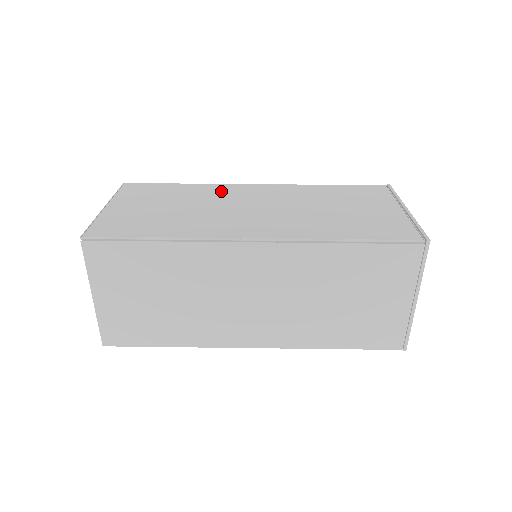
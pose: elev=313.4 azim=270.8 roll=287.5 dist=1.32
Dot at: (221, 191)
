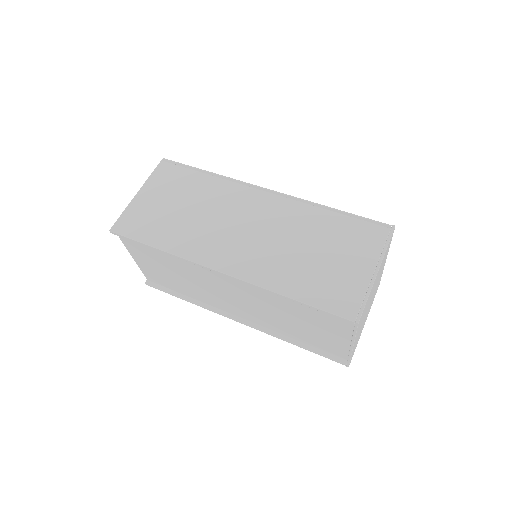
Dot at: occluded
